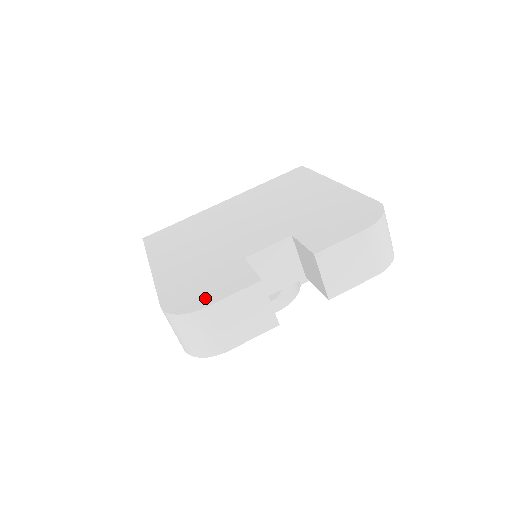
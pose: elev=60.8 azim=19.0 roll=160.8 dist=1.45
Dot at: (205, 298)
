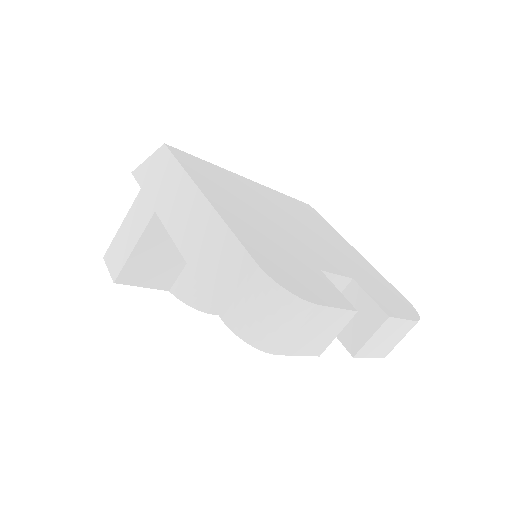
Dot at: (310, 291)
